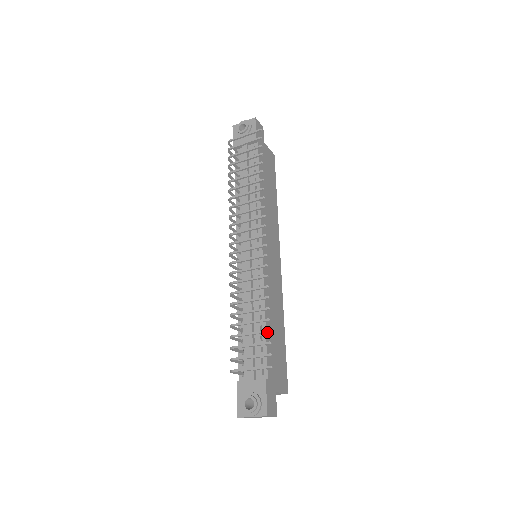
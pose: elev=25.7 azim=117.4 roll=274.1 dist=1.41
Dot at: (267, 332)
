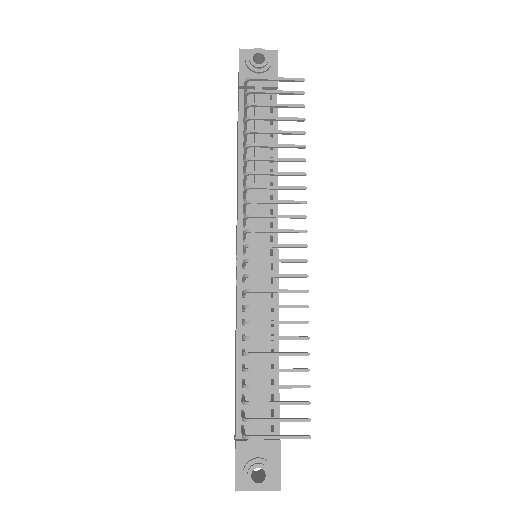
Dot at: occluded
